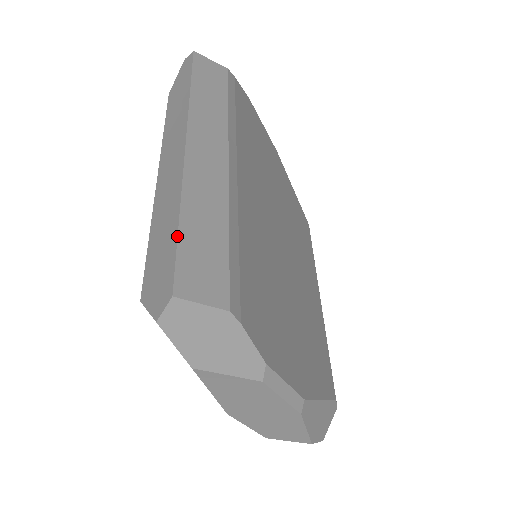
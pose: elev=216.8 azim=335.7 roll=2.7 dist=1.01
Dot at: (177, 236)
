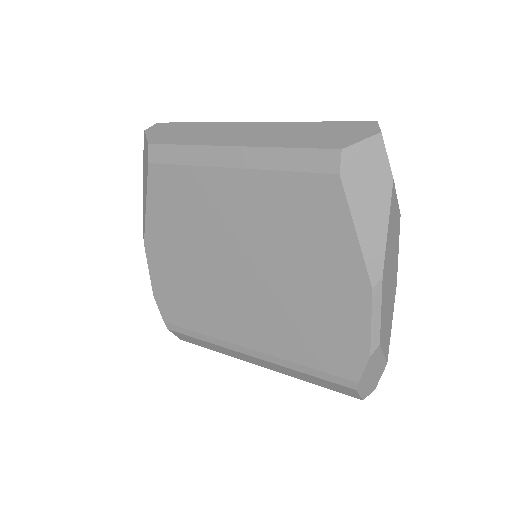
Dot at: (331, 121)
